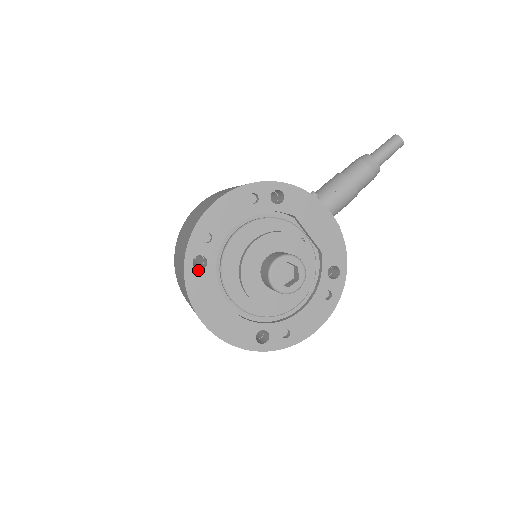
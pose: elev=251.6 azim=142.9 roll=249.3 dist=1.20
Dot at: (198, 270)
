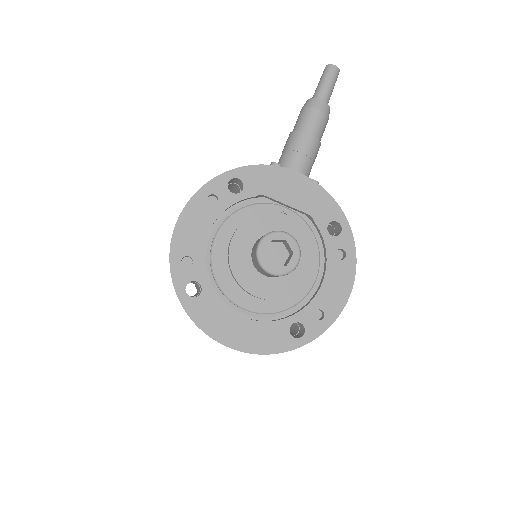
Dot at: (195, 298)
